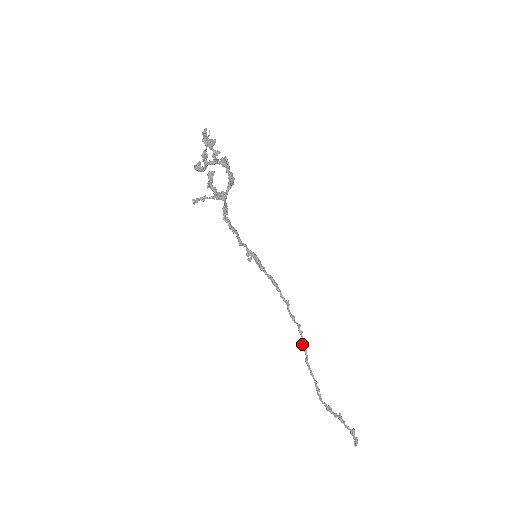
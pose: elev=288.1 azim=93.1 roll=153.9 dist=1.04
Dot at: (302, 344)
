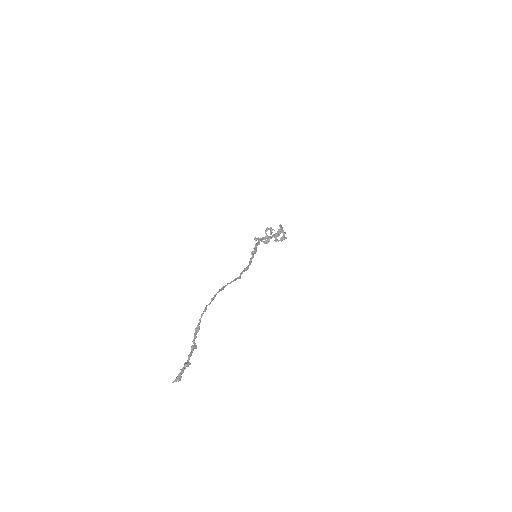
Dot at: (232, 281)
